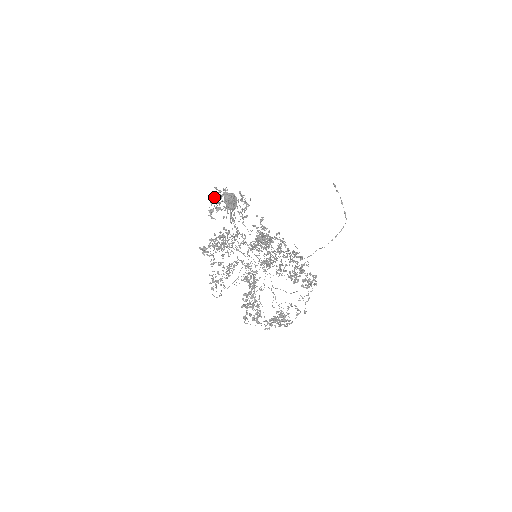
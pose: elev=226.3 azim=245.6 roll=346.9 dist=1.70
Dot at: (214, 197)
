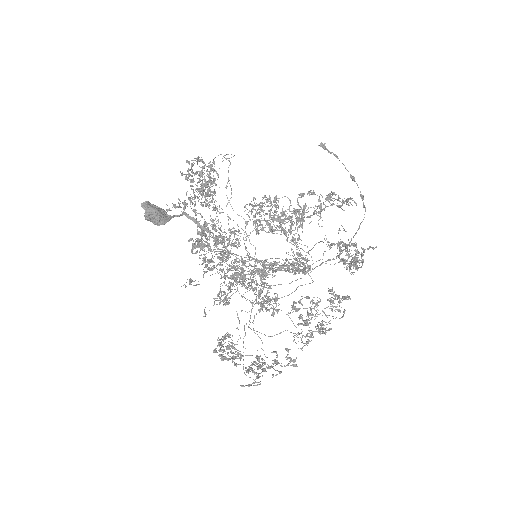
Dot at: occluded
